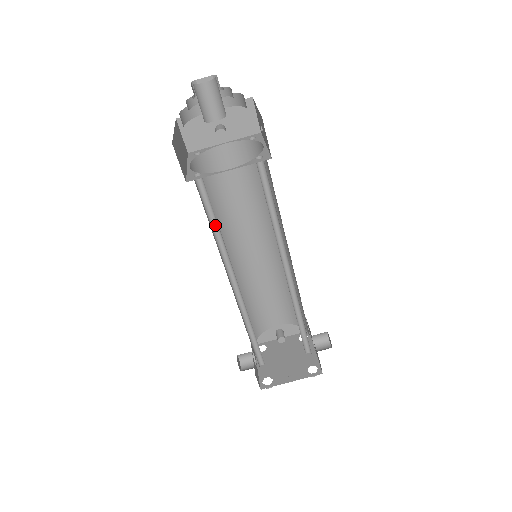
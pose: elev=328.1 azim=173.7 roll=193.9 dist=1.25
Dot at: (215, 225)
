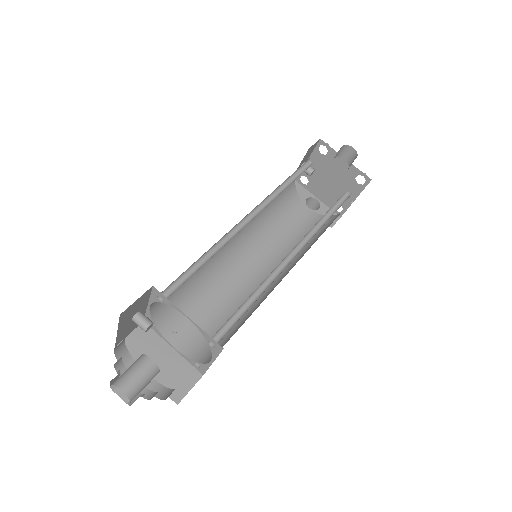
Dot at: occluded
